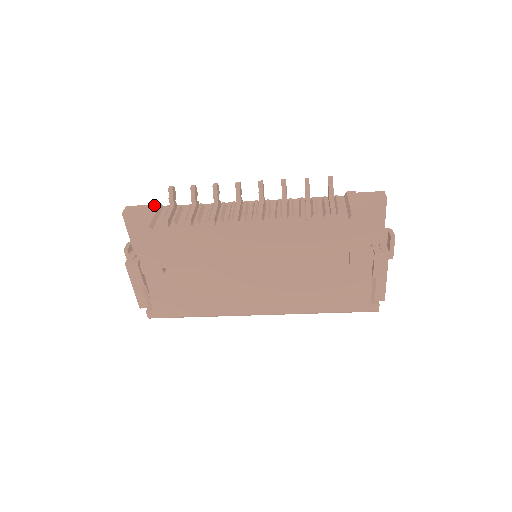
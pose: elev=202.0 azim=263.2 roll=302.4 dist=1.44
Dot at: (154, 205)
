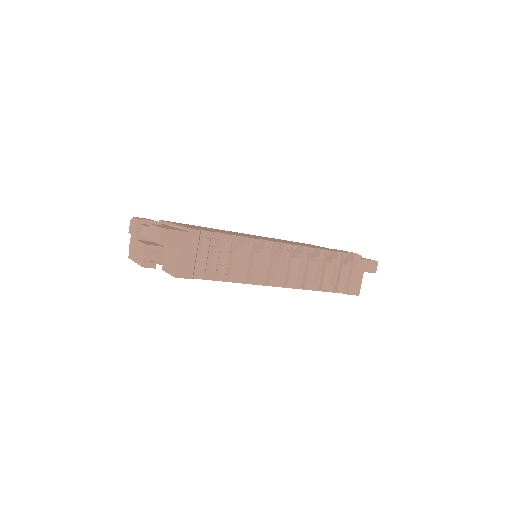
Dot at: (194, 235)
